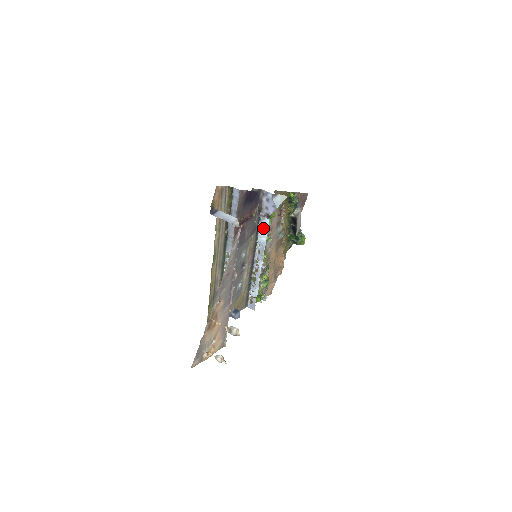
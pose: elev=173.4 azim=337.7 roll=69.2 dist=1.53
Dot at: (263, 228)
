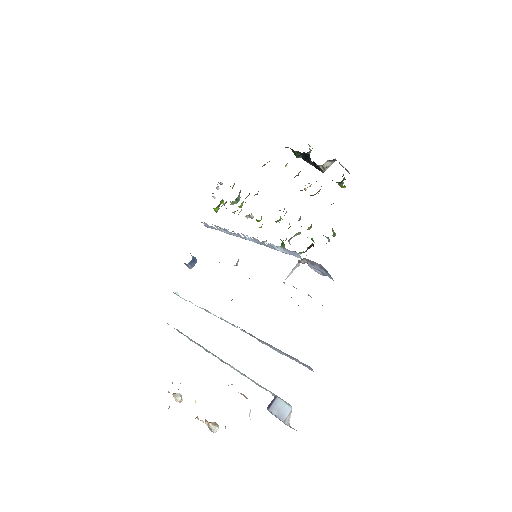
Dot at: (288, 251)
